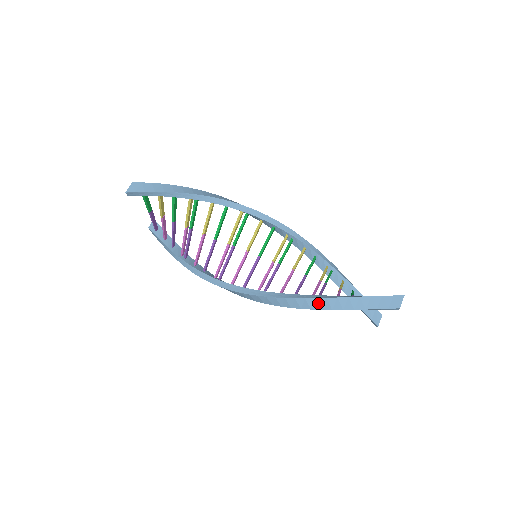
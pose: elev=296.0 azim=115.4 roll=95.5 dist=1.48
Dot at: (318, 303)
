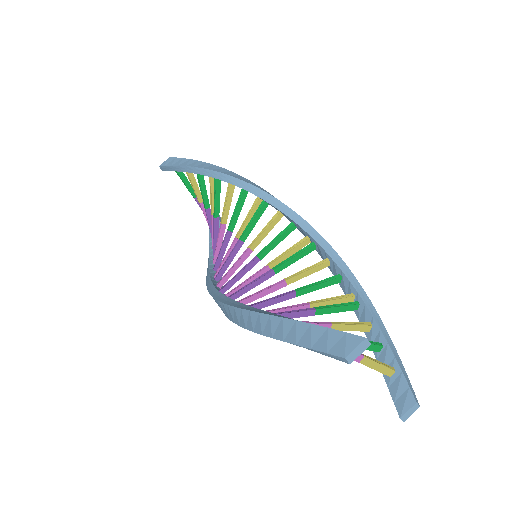
Dot at: (251, 319)
